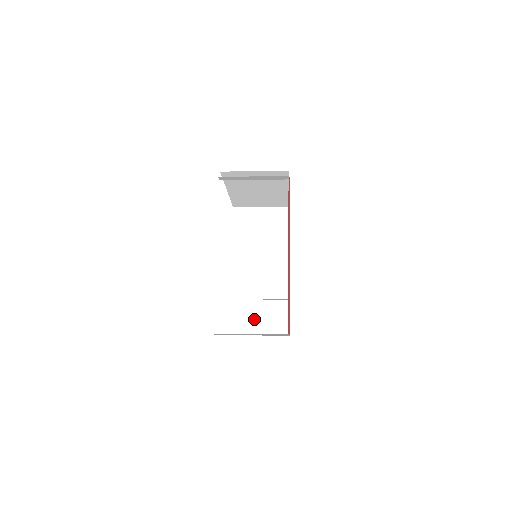
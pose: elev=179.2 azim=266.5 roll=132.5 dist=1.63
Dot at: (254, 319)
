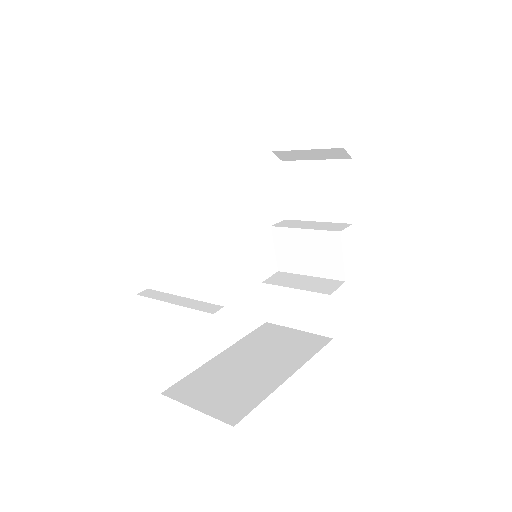
Dot at: (292, 312)
